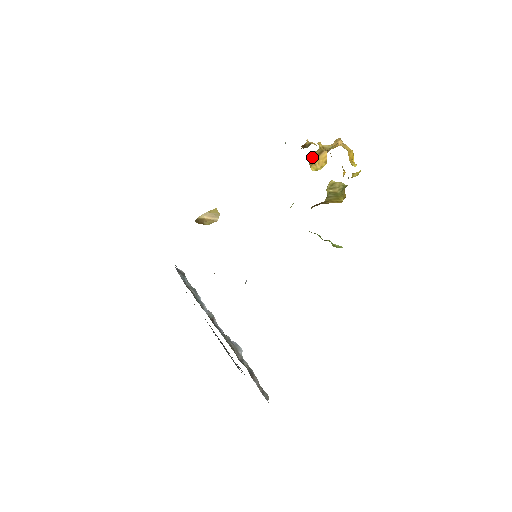
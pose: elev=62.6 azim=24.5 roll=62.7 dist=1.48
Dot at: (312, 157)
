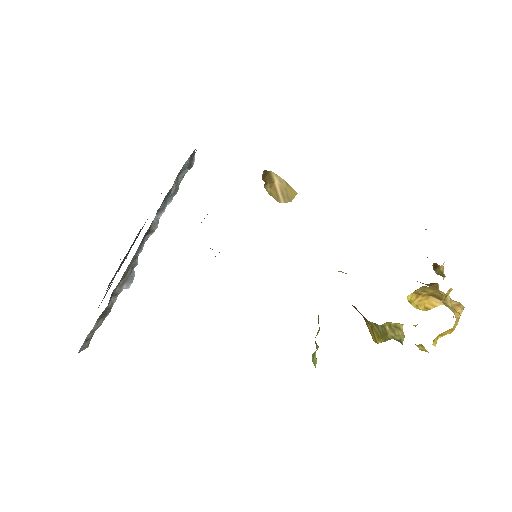
Dot at: (427, 289)
